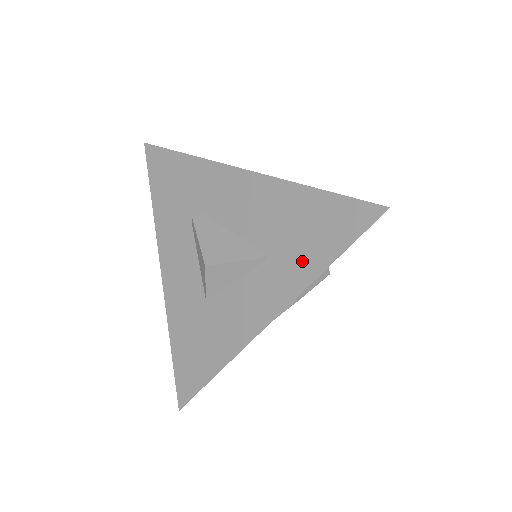
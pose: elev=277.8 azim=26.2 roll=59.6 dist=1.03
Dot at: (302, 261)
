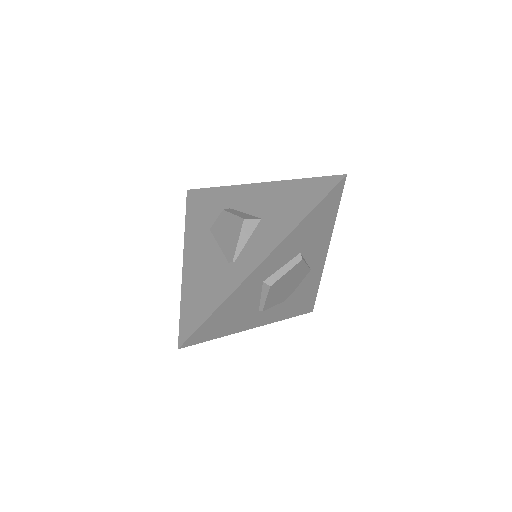
Dot at: occluded
